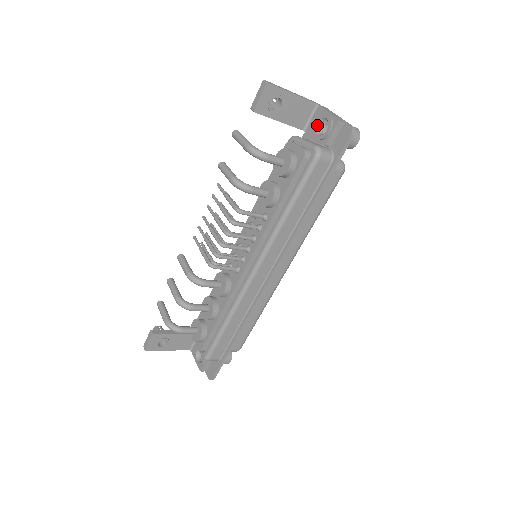
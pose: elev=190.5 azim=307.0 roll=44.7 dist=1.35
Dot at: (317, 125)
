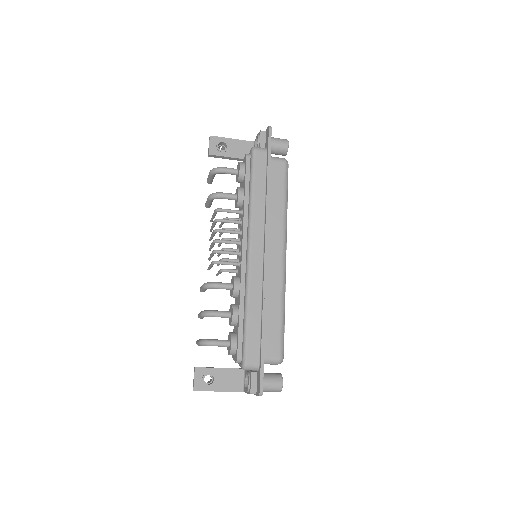
Dot at: occluded
